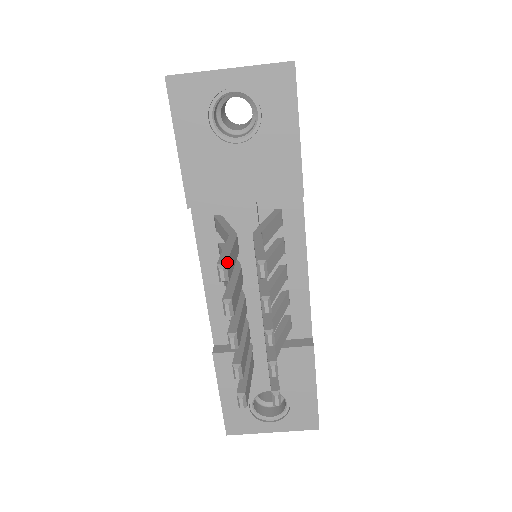
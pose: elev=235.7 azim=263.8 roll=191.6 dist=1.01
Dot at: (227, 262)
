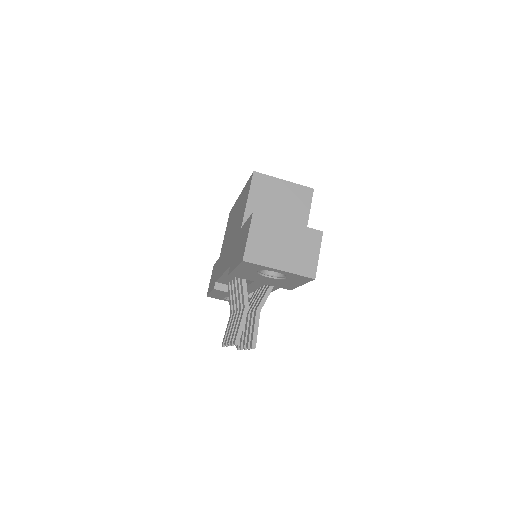
Dot at: (239, 341)
